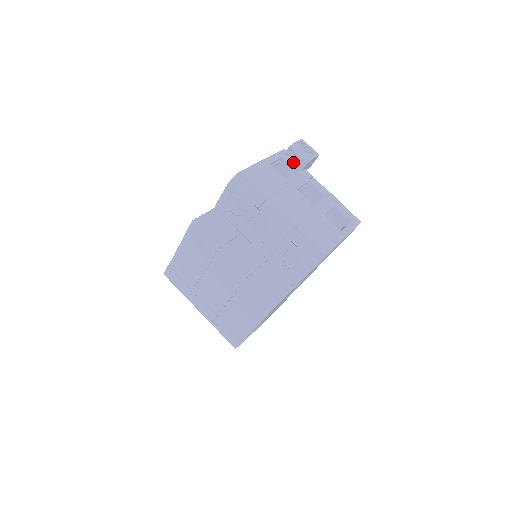
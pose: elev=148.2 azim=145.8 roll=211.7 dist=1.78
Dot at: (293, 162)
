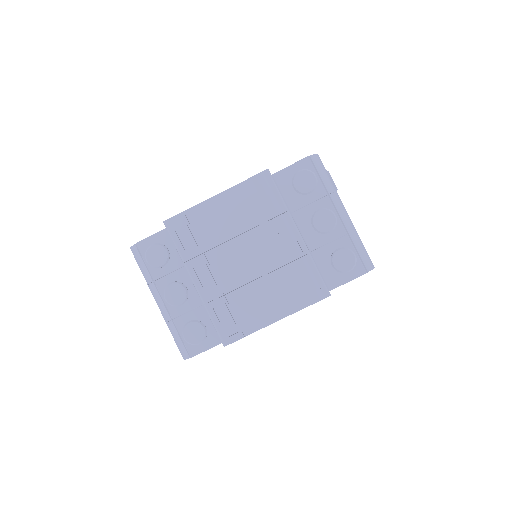
Dot at: occluded
